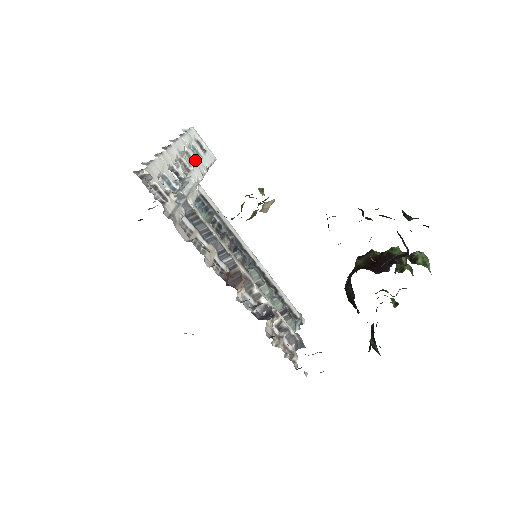
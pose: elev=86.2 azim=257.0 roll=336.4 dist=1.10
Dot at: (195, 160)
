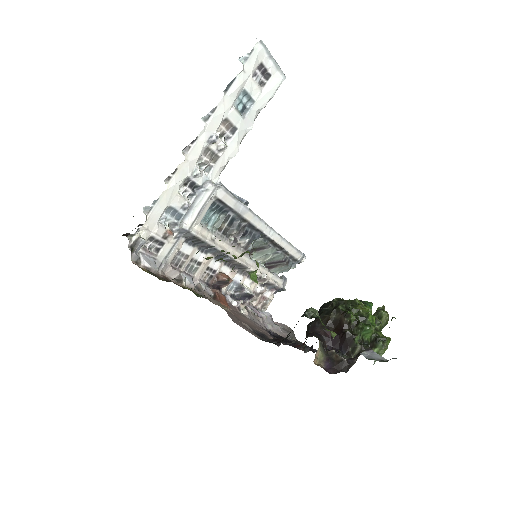
Dot at: (236, 124)
